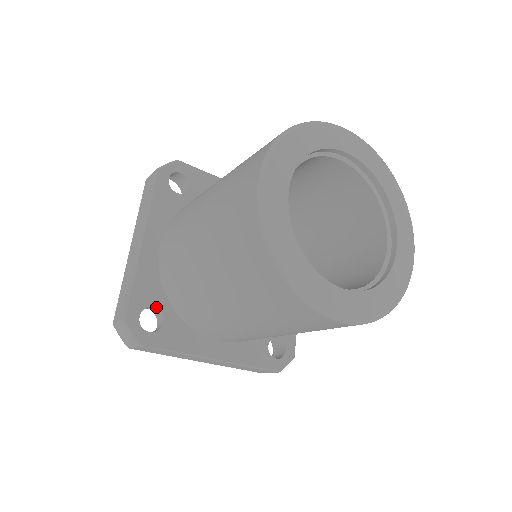
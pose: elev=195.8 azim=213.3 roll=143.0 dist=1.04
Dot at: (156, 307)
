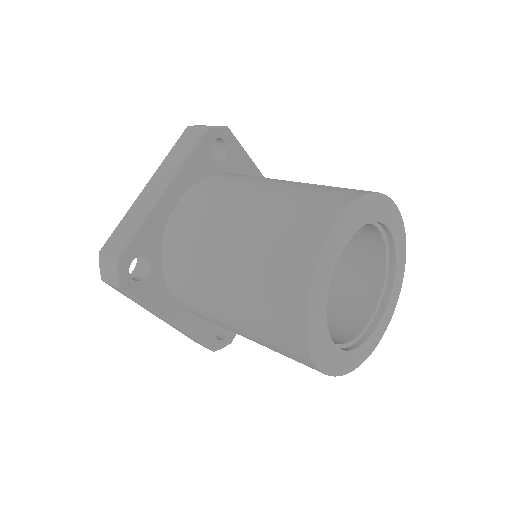
Dot at: occluded
